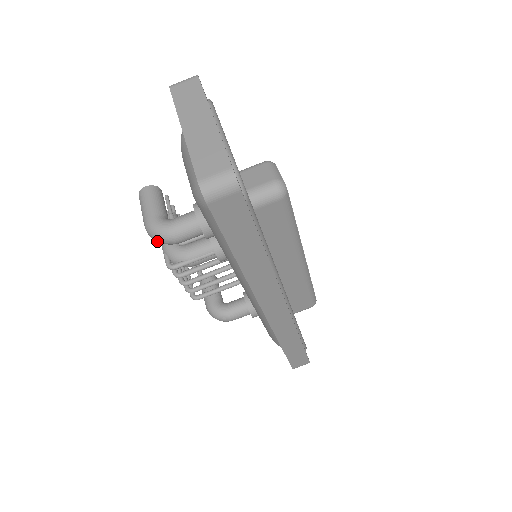
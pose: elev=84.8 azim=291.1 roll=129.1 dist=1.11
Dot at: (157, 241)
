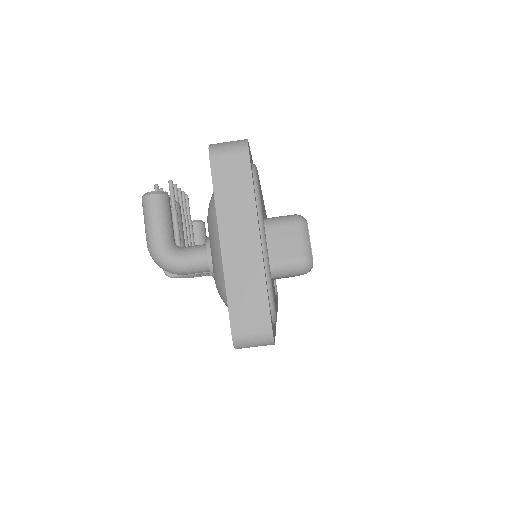
Dot at: (160, 266)
